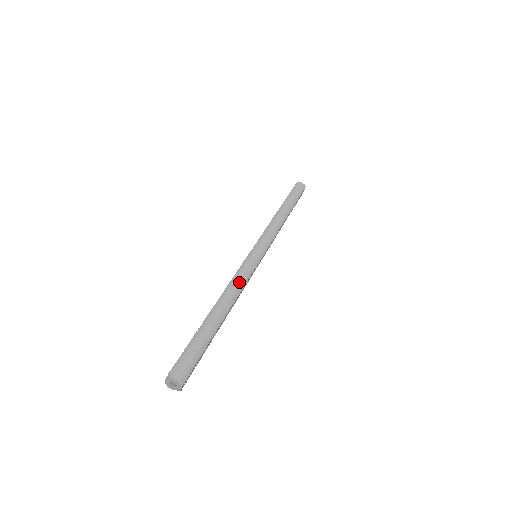
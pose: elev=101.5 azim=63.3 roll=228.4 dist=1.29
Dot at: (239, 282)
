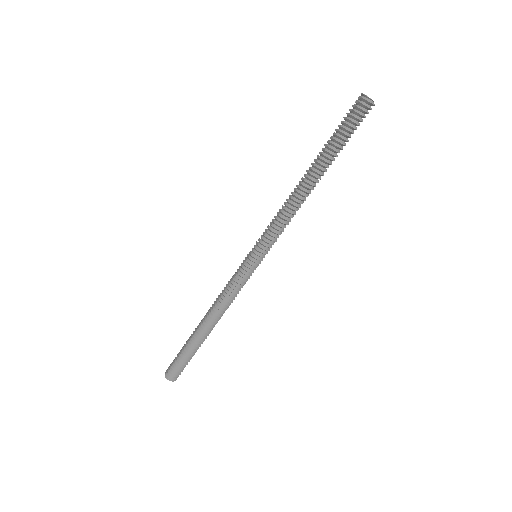
Dot at: (227, 302)
